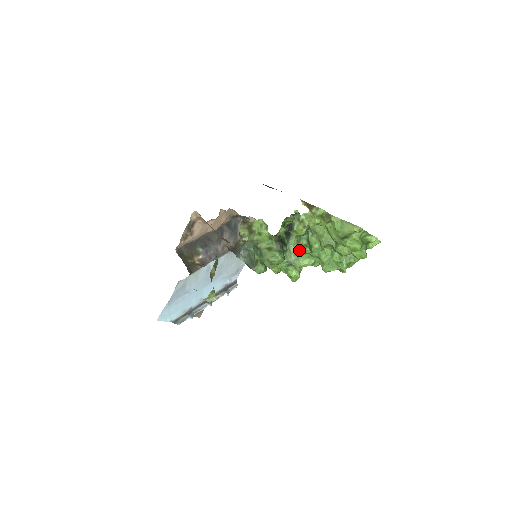
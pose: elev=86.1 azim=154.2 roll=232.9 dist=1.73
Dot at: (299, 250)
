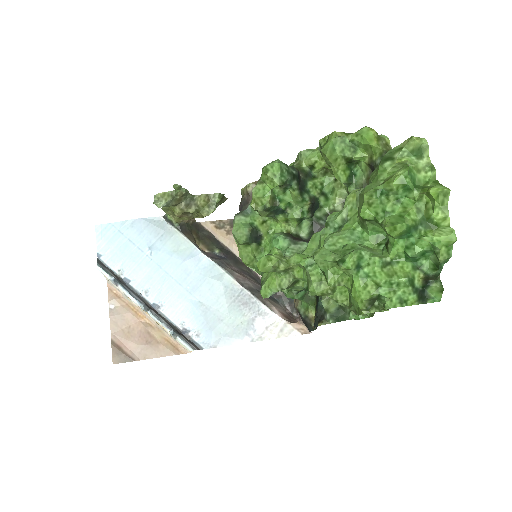
Dot at: occluded
